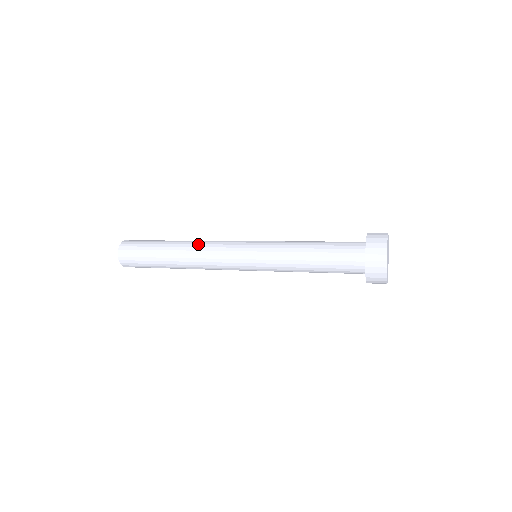
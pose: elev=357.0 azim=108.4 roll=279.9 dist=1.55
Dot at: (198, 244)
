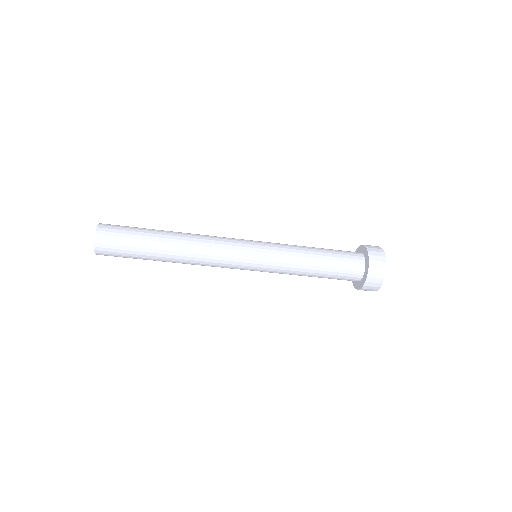
Dot at: (198, 238)
